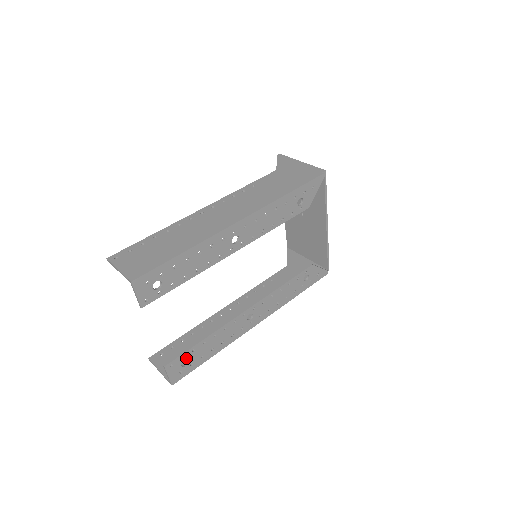
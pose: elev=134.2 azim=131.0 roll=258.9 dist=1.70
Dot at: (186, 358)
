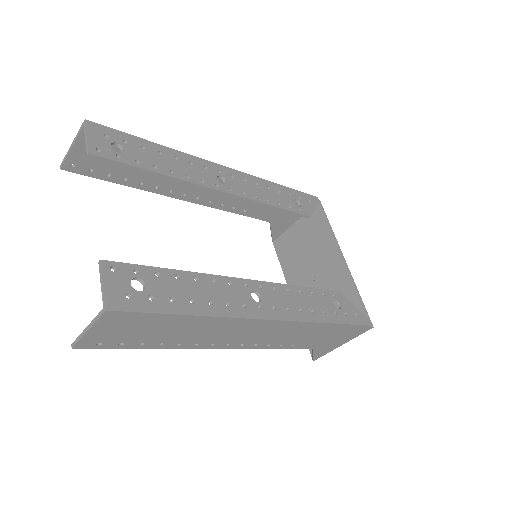
Dot at: (142, 278)
